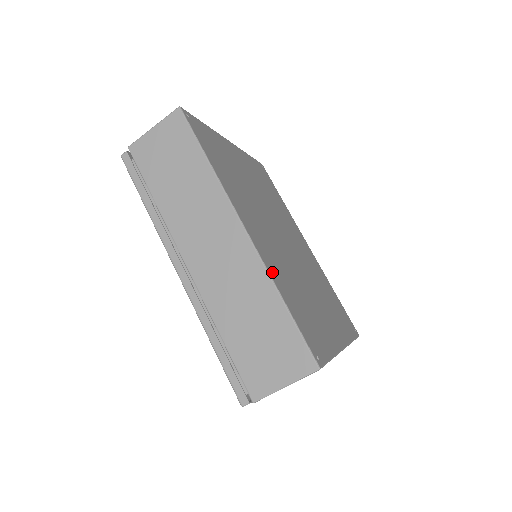
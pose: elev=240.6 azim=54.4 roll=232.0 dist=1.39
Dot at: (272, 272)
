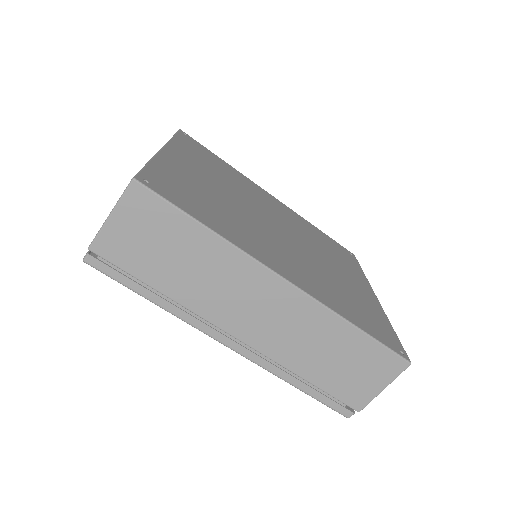
Dot at: (329, 303)
